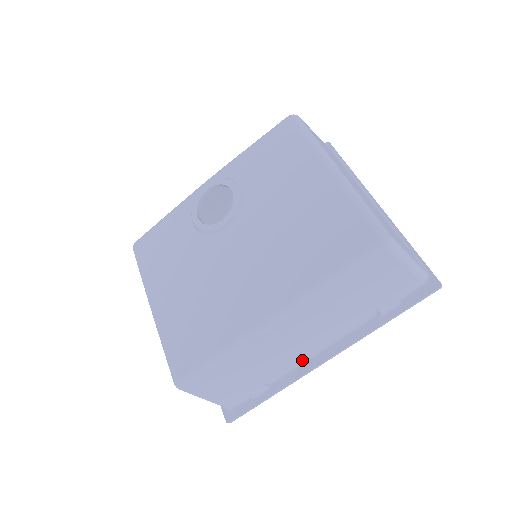
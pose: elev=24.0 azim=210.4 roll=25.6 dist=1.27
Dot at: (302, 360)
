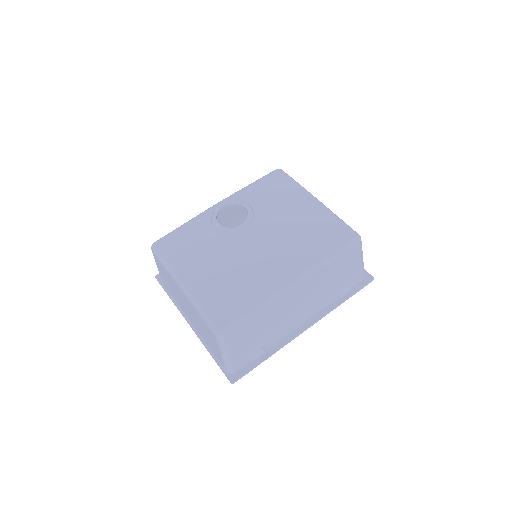
Dot at: (289, 330)
